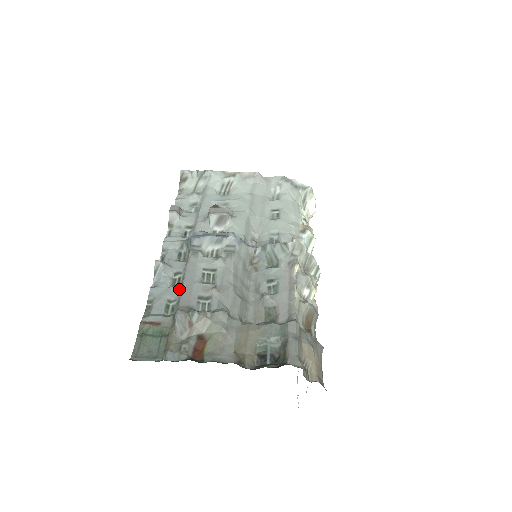
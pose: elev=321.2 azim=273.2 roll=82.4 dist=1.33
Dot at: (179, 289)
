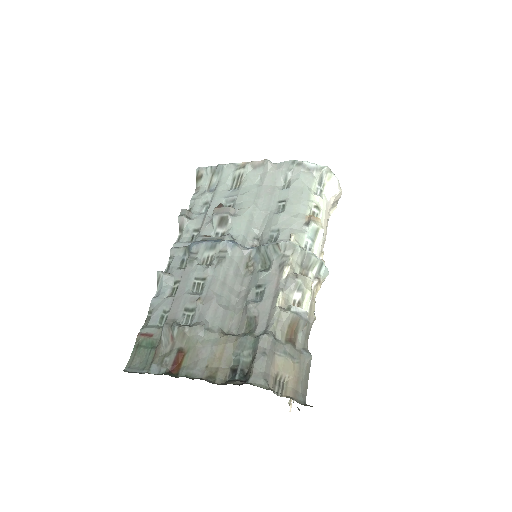
Dot at: occluded
